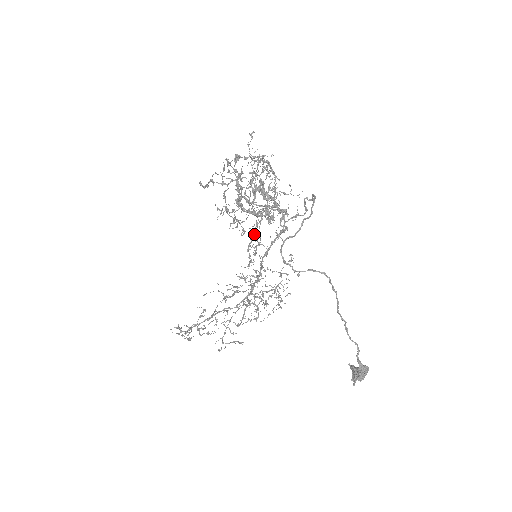
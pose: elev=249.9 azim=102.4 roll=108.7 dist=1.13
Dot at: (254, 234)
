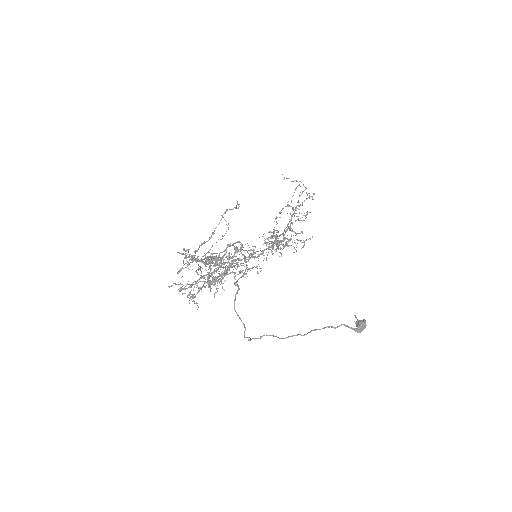
Dot at: occluded
